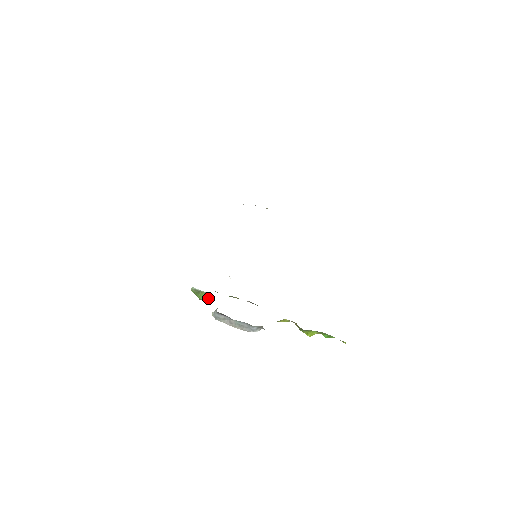
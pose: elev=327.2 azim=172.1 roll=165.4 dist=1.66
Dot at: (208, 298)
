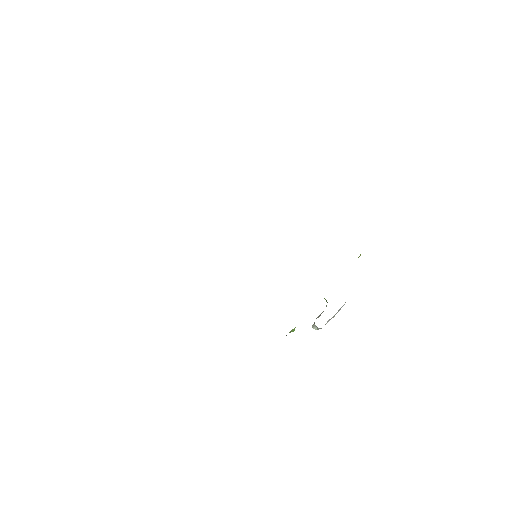
Dot at: occluded
